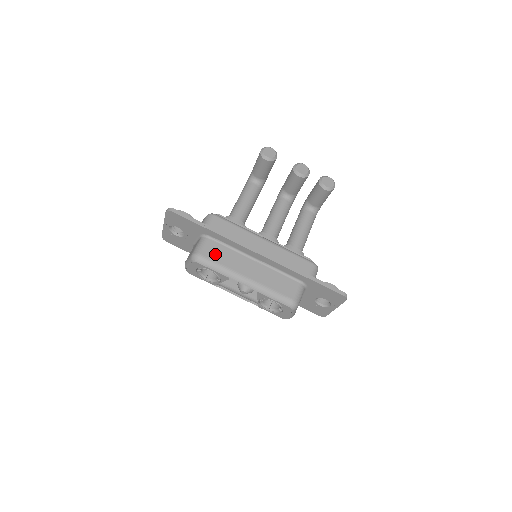
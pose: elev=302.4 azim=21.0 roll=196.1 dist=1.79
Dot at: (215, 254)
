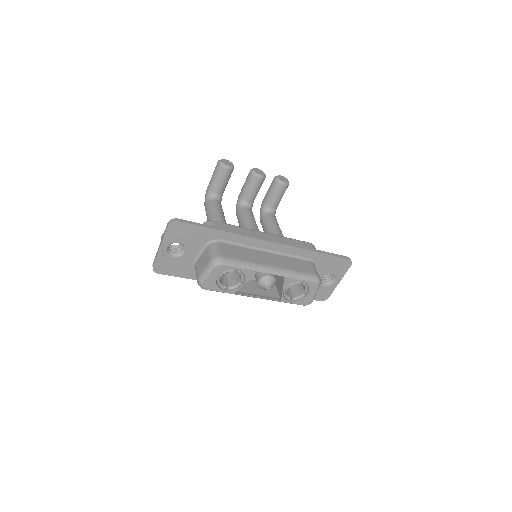
Dot at: (233, 253)
